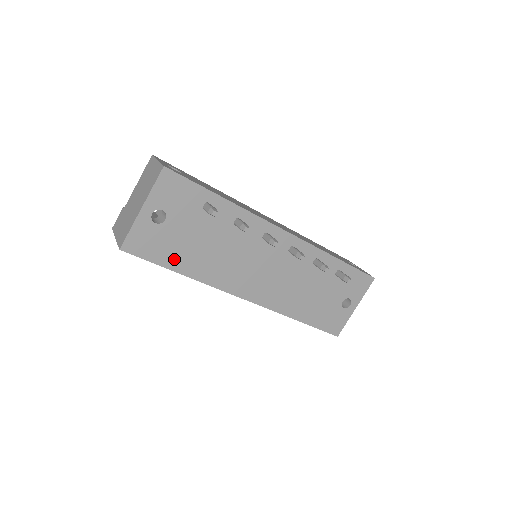
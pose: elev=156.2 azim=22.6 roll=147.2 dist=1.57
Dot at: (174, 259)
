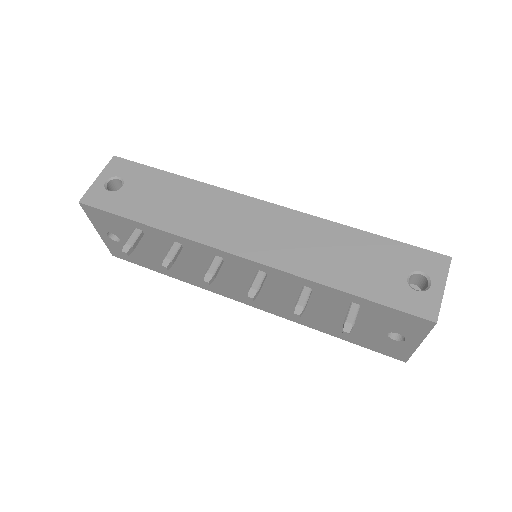
Dot at: (154, 266)
